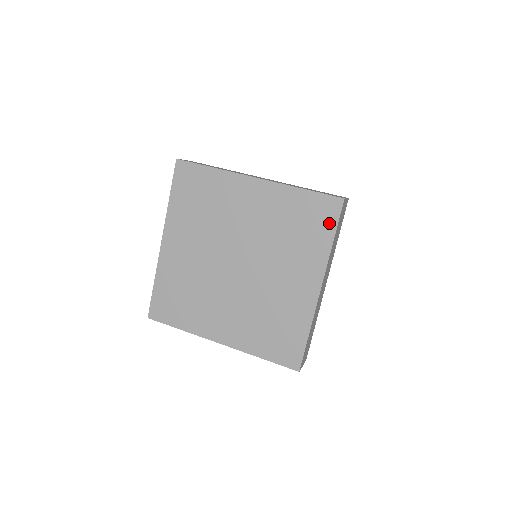
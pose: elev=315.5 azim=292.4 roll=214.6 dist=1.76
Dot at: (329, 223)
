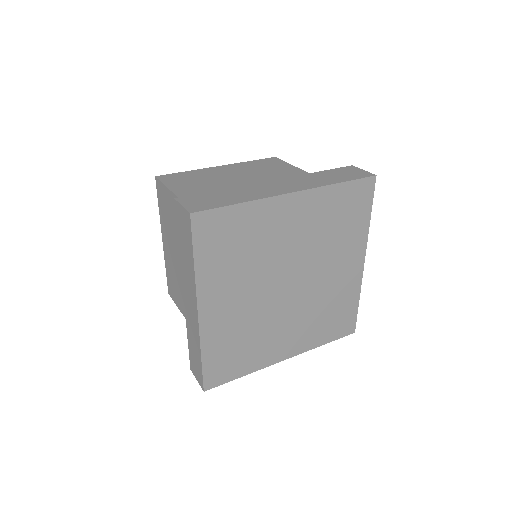
Dot at: (366, 204)
